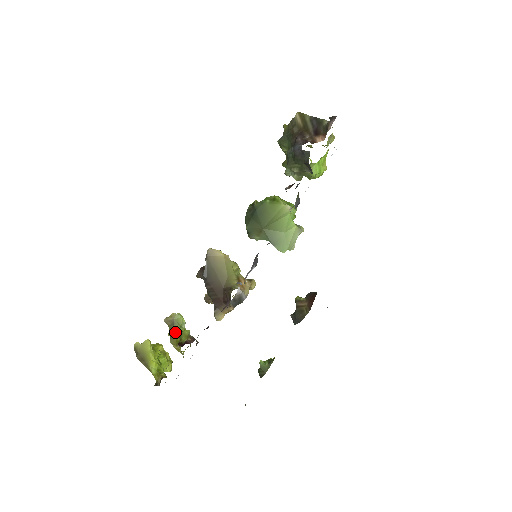
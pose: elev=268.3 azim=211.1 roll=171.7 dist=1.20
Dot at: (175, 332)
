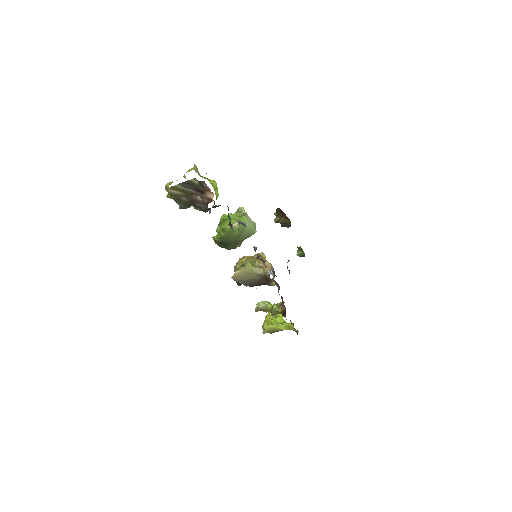
Dot at: occluded
